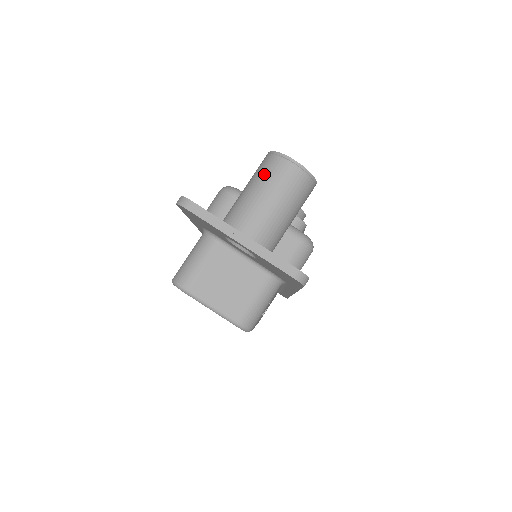
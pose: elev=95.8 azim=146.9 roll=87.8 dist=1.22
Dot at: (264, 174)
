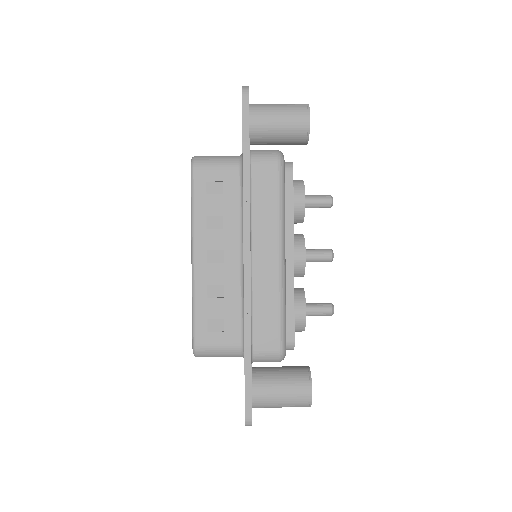
Dot at: occluded
